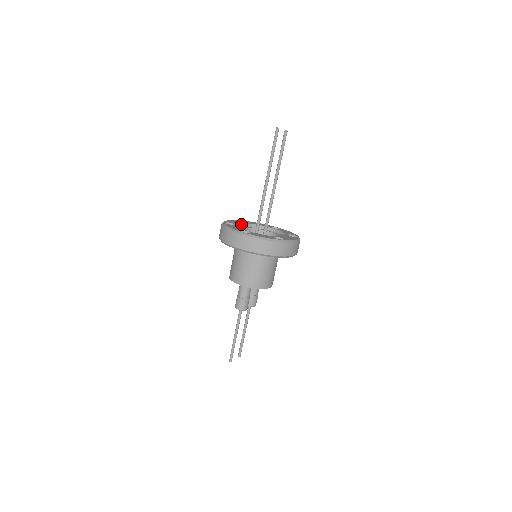
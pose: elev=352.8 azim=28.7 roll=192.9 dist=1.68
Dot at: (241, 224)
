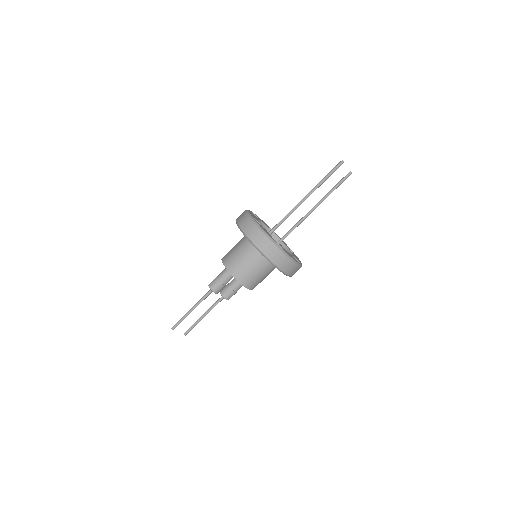
Dot at: (265, 226)
